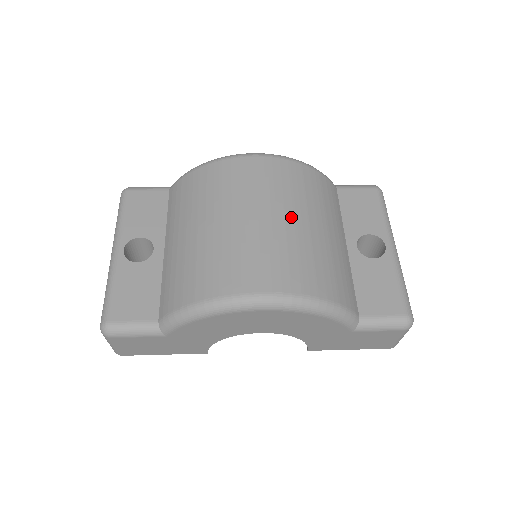
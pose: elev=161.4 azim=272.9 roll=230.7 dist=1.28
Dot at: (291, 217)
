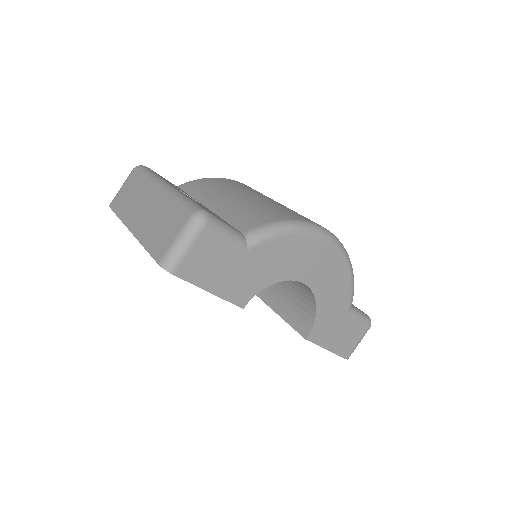
Dot at: occluded
